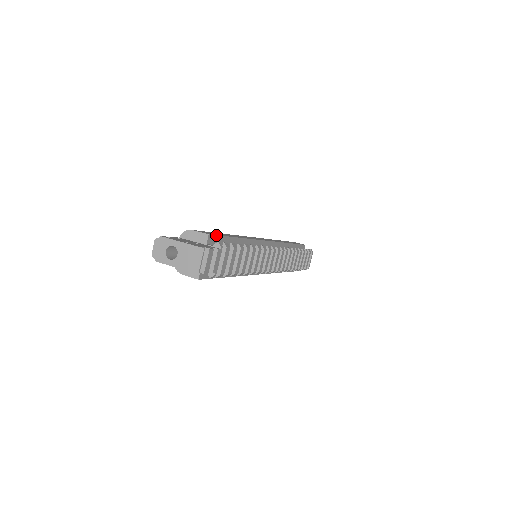
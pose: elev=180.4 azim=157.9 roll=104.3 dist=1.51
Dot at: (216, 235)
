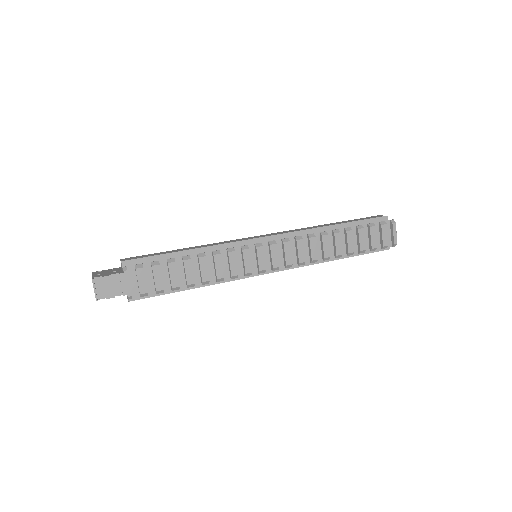
Dot at: (137, 258)
